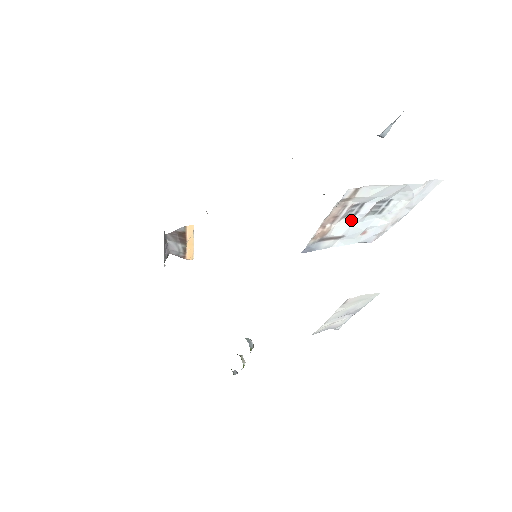
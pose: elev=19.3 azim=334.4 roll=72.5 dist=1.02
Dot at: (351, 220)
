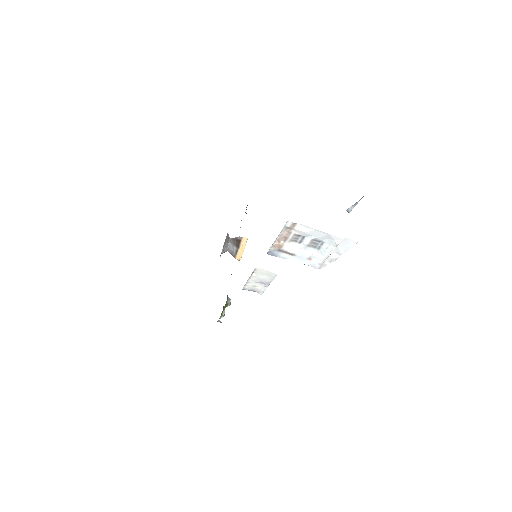
Dot at: (298, 245)
